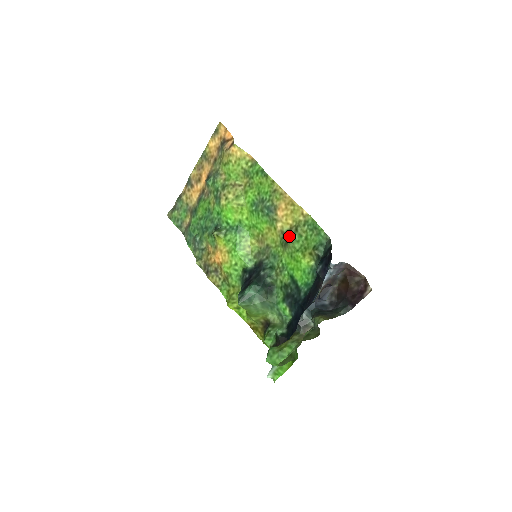
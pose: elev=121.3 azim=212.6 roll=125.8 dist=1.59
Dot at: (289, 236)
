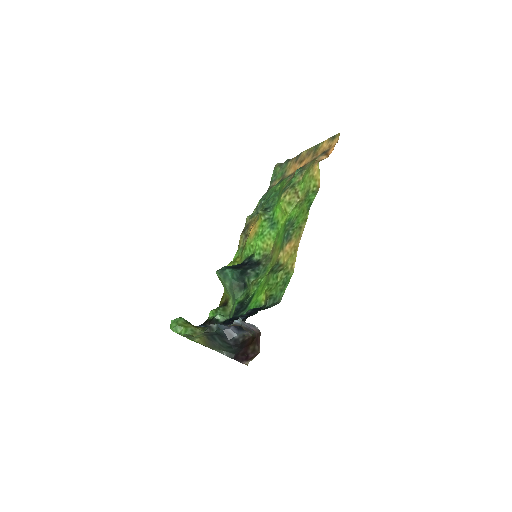
Dot at: (276, 269)
